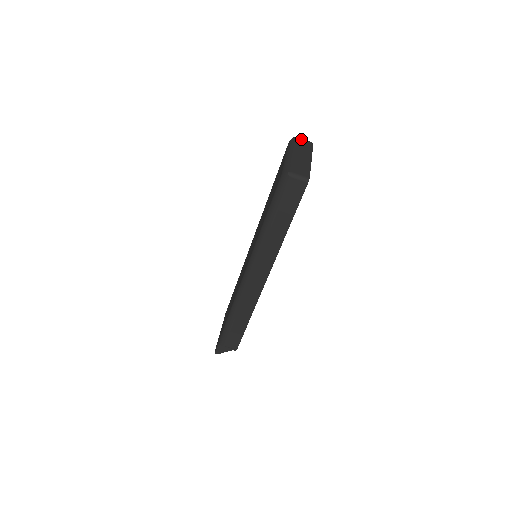
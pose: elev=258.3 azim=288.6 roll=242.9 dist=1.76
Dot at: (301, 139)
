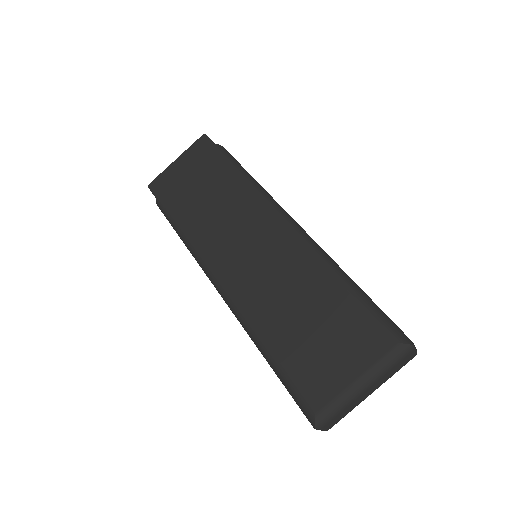
Dot at: (412, 353)
